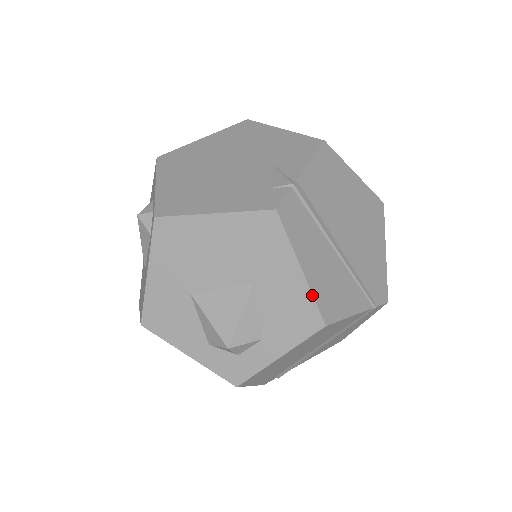
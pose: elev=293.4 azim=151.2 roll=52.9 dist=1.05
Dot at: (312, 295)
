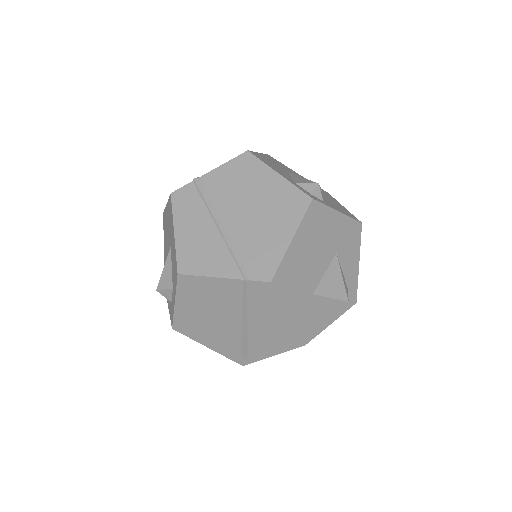
Dot at: (176, 250)
